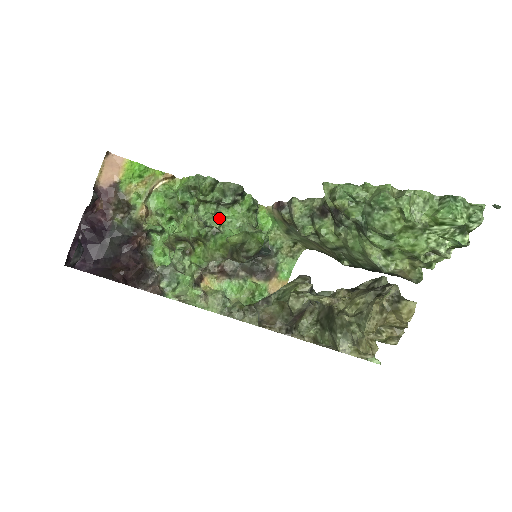
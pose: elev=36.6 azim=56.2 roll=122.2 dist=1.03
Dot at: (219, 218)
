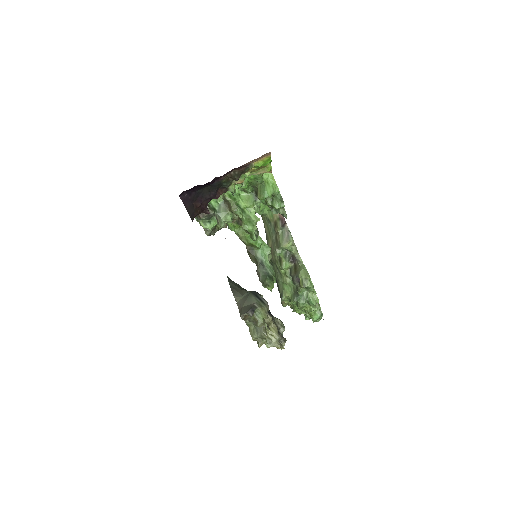
Dot at: occluded
